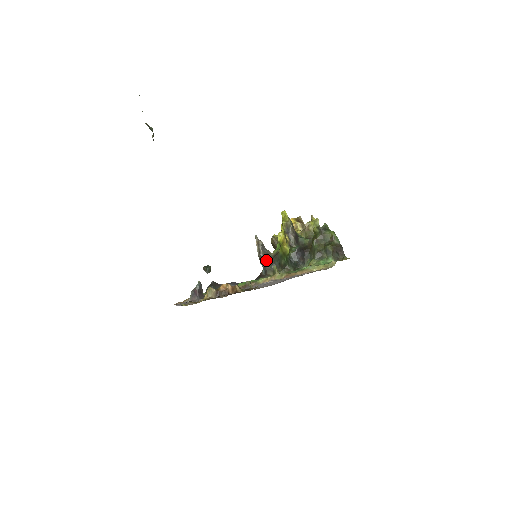
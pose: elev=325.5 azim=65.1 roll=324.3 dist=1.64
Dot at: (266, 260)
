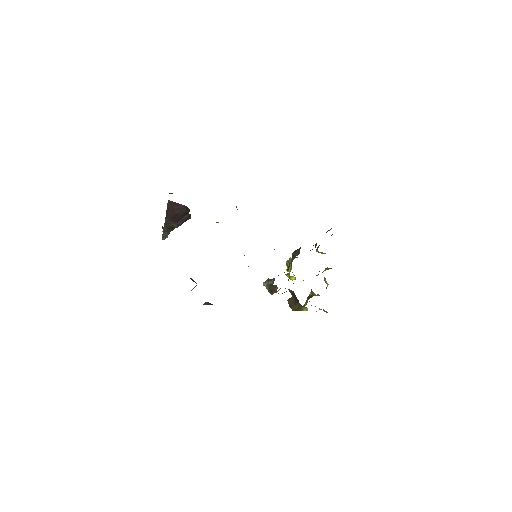
Dot at: occluded
